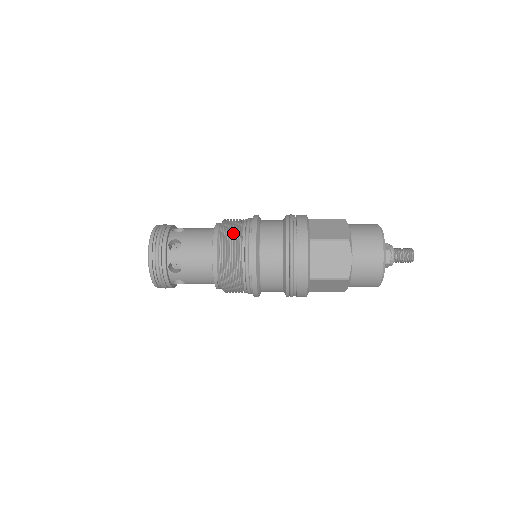
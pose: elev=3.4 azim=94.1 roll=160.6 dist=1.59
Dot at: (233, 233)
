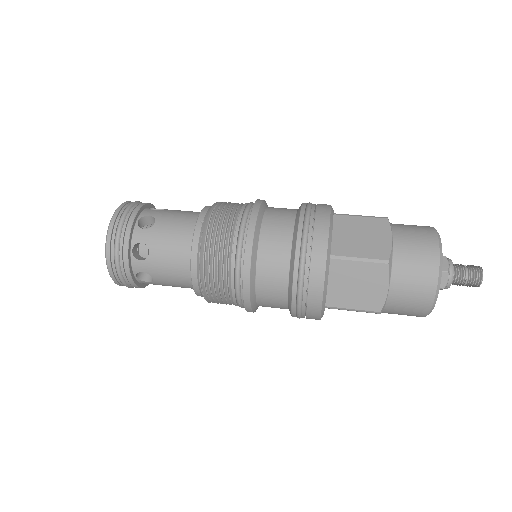
Dot at: (218, 287)
